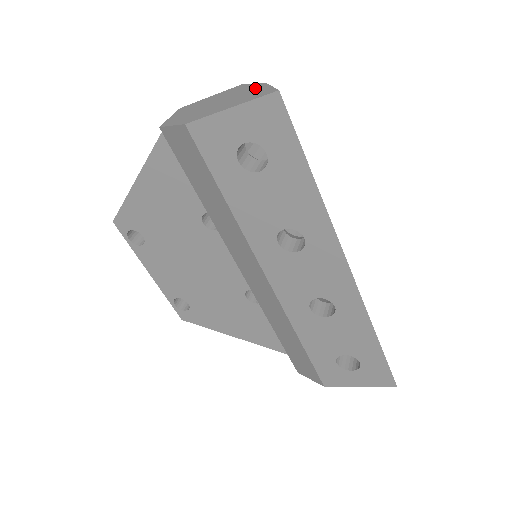
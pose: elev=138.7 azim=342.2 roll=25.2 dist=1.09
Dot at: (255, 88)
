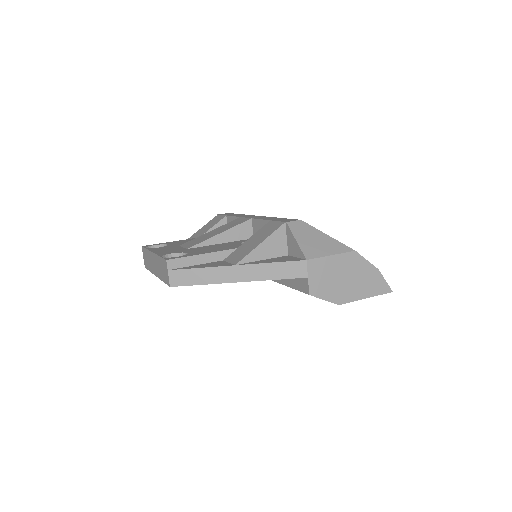
Dot at: (373, 273)
